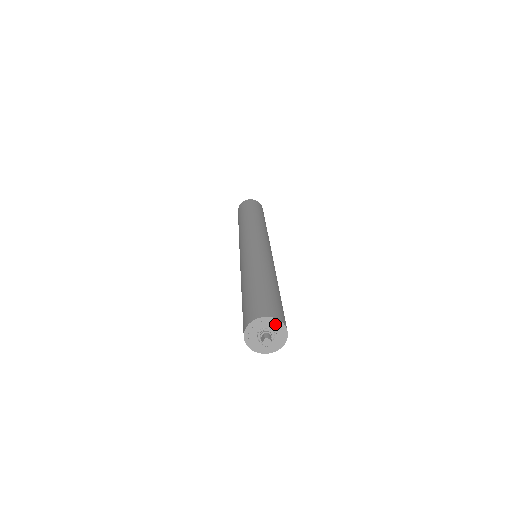
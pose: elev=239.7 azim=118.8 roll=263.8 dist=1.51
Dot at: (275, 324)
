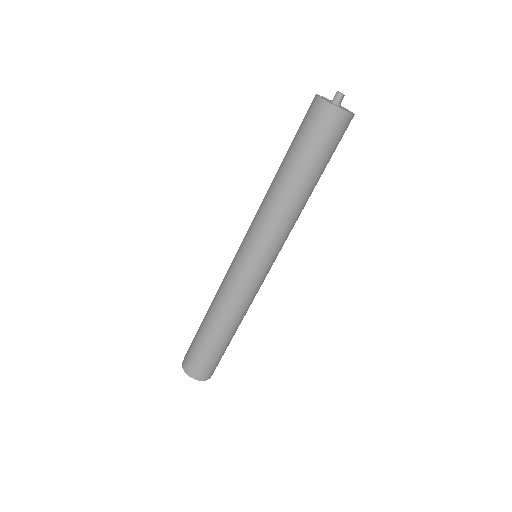
Dot at: occluded
